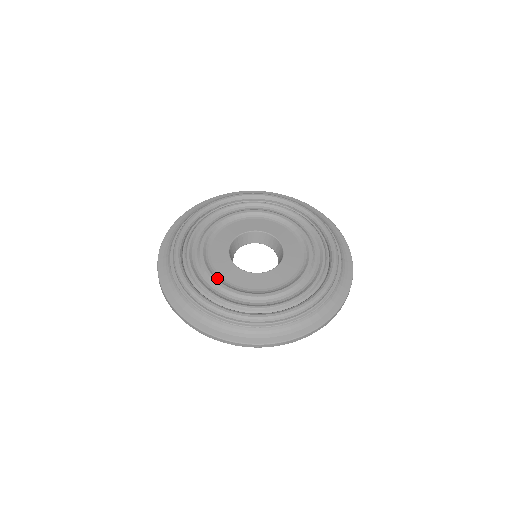
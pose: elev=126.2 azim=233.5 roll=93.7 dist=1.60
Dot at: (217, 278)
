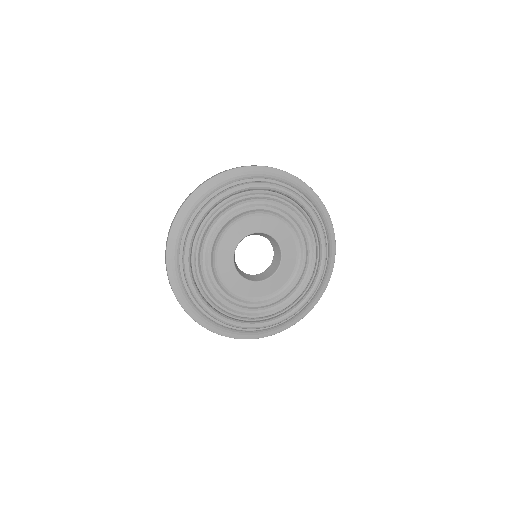
Dot at: (259, 302)
